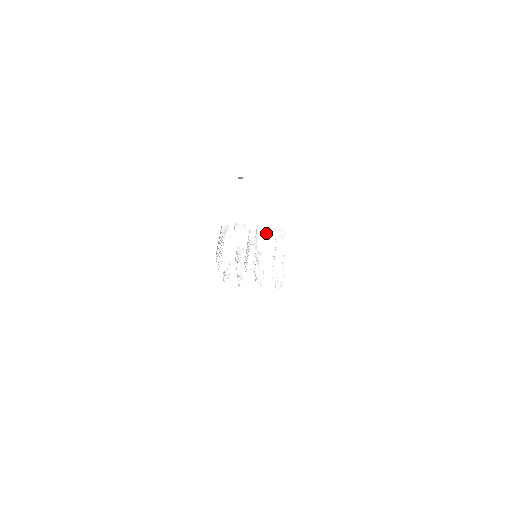
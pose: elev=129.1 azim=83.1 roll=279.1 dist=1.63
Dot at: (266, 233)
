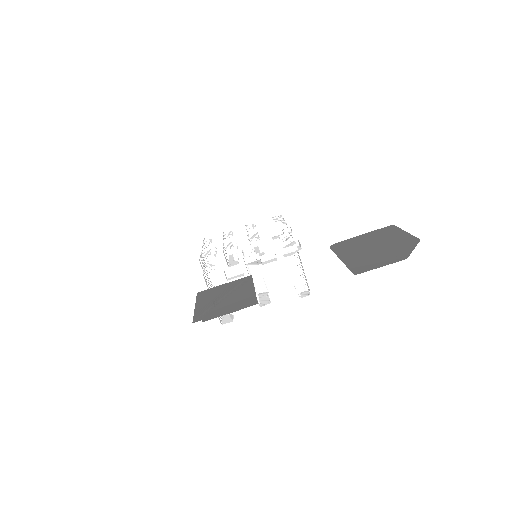
Dot at: (272, 258)
